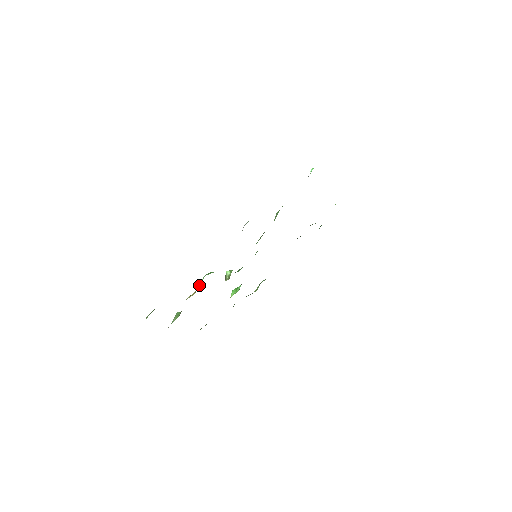
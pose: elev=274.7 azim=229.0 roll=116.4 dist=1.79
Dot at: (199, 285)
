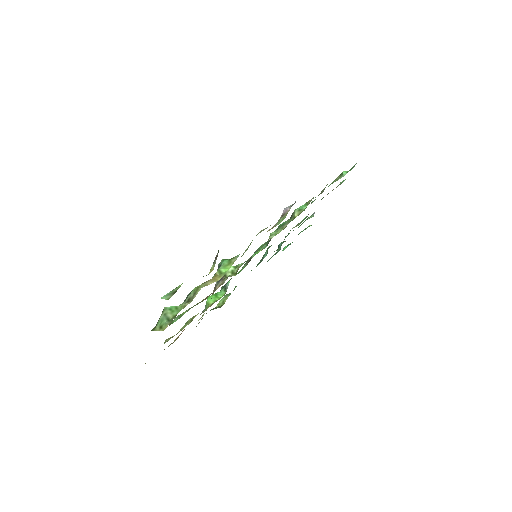
Dot at: (224, 270)
